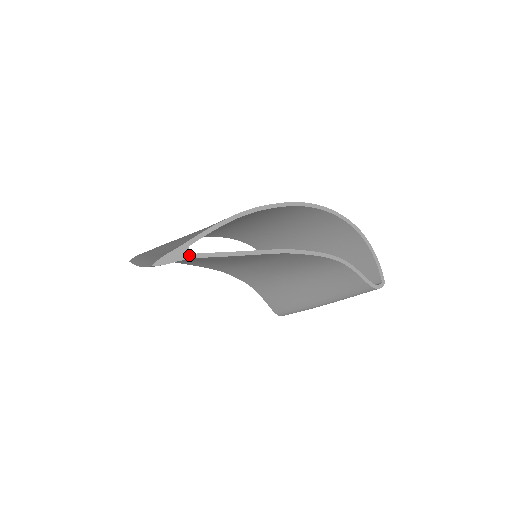
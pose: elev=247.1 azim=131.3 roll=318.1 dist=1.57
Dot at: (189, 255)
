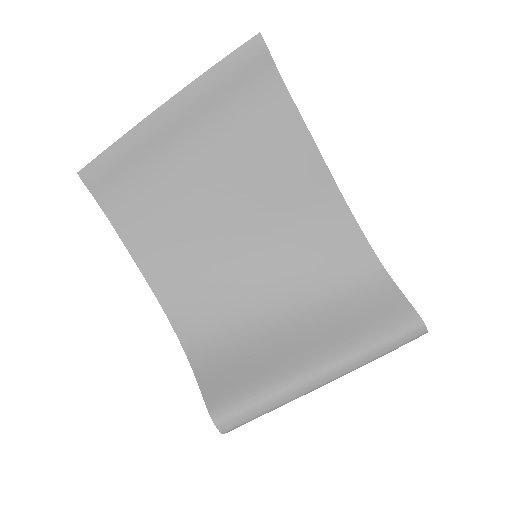
Dot at: (281, 79)
